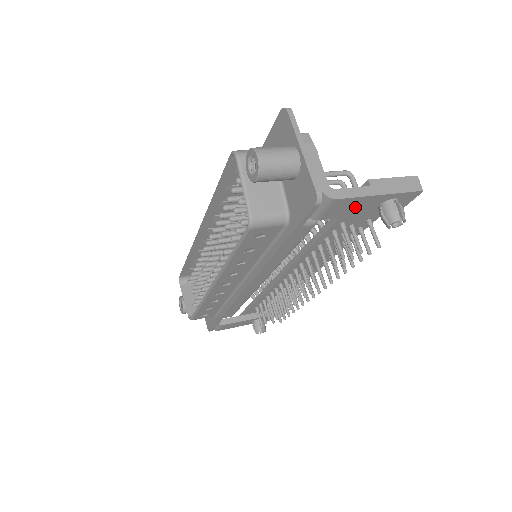
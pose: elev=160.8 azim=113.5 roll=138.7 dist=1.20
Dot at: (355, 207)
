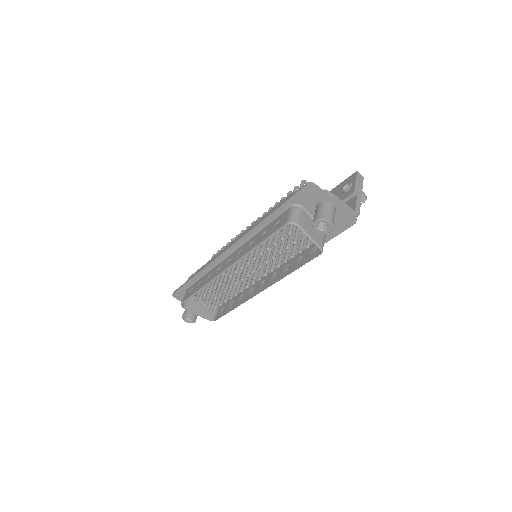
Dot at: occluded
